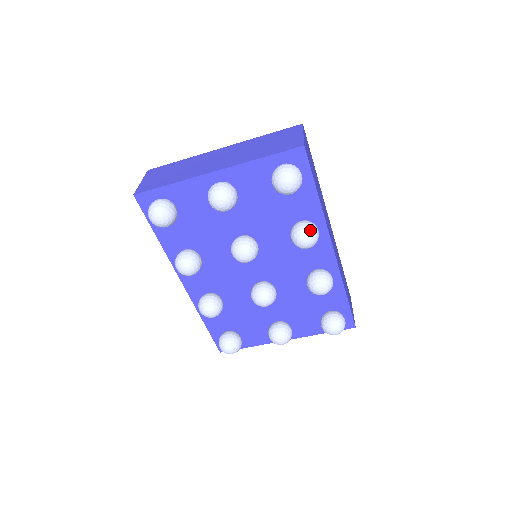
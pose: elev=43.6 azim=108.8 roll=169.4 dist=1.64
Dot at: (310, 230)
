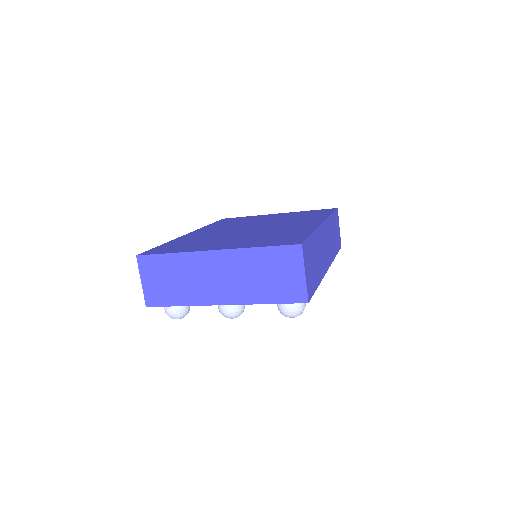
Dot at: occluded
